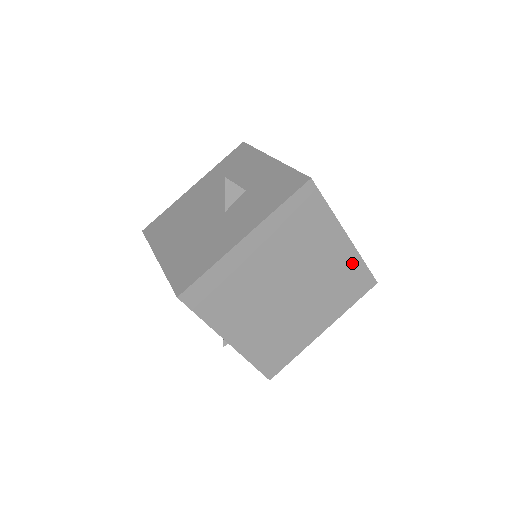
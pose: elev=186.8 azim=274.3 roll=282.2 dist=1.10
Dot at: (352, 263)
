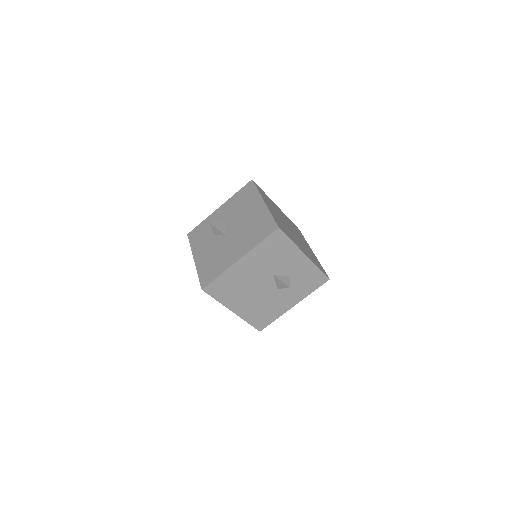
Dot at: occluded
